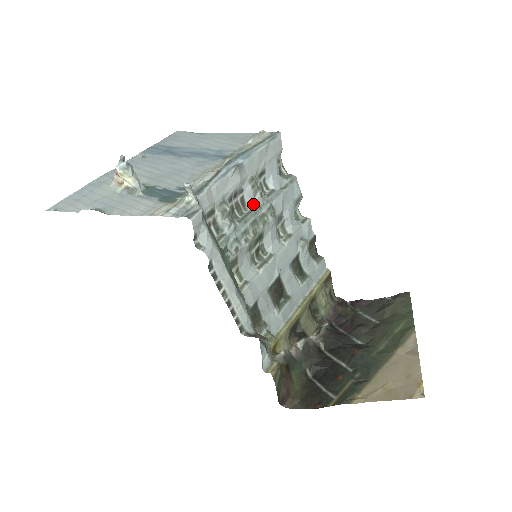
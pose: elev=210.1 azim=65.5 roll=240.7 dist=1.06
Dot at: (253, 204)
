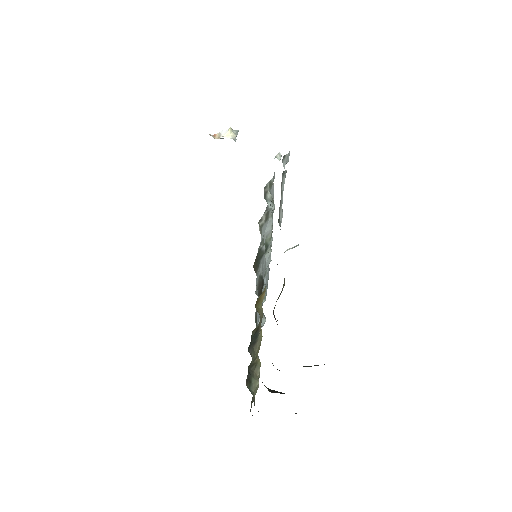
Dot at: occluded
